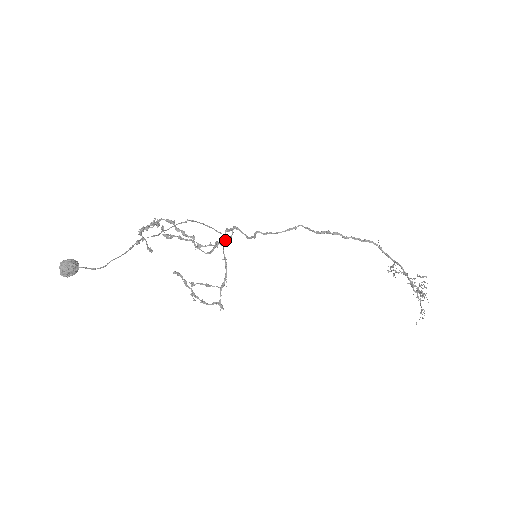
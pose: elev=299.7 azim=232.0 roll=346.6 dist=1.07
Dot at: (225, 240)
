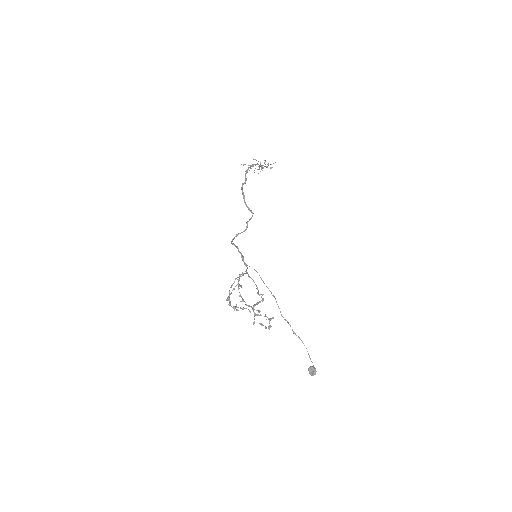
Dot at: occluded
